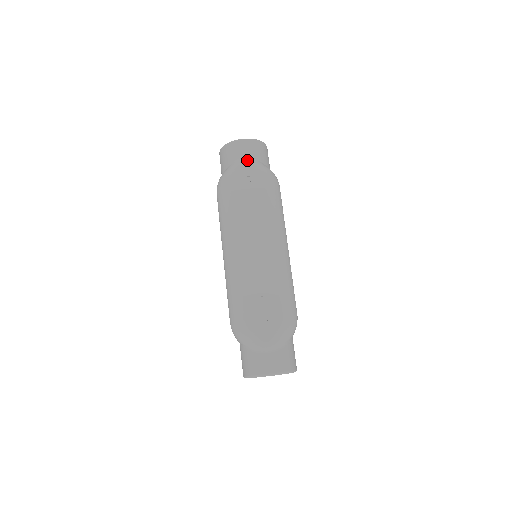
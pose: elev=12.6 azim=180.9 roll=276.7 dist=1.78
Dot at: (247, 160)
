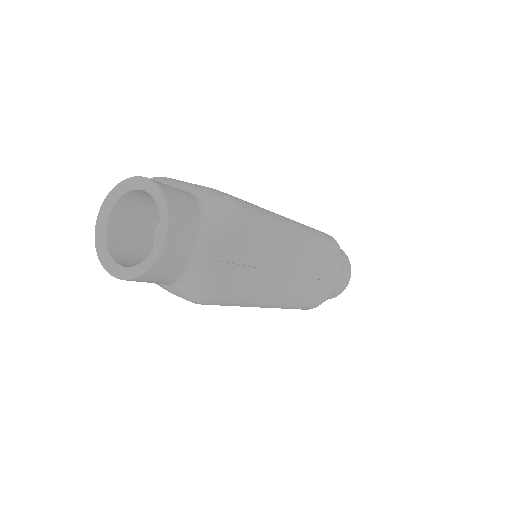
Dot at: (202, 247)
